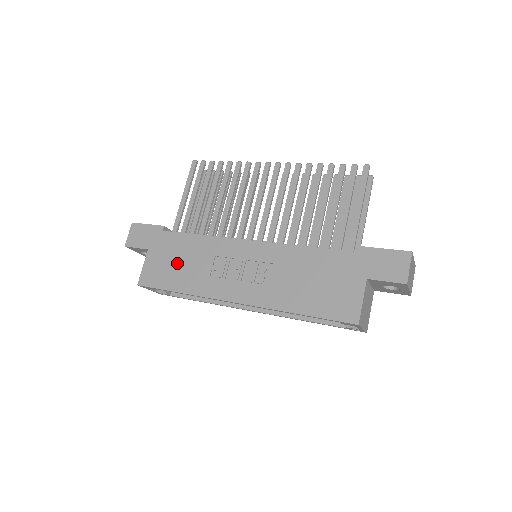
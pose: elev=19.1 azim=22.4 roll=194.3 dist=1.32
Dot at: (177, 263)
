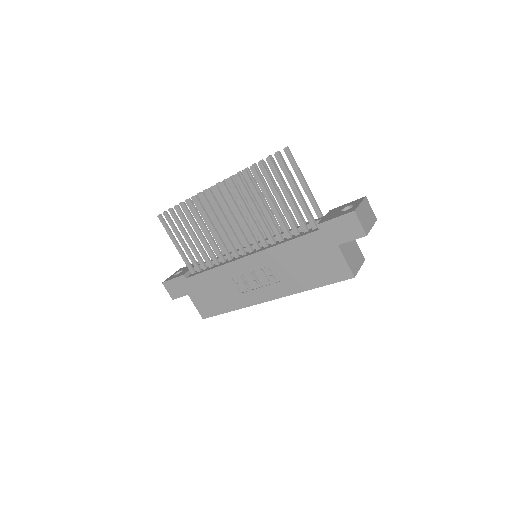
Dot at: (213, 294)
